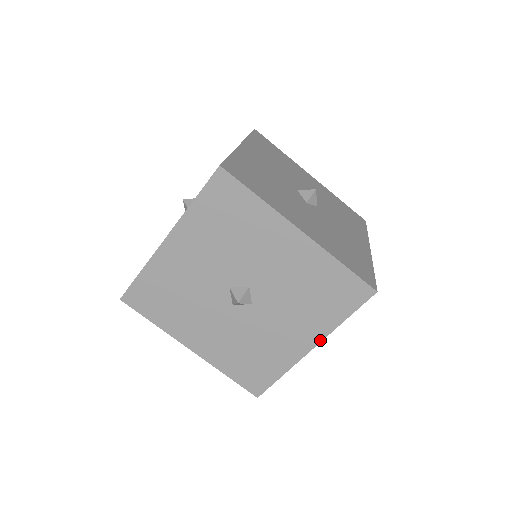
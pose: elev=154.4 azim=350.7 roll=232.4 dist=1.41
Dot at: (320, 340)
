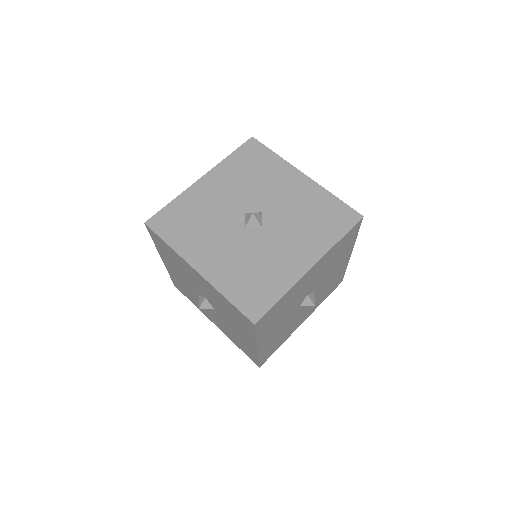
Dot at: (256, 345)
